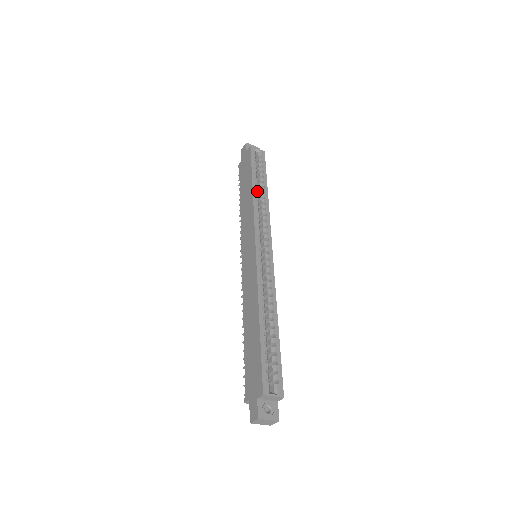
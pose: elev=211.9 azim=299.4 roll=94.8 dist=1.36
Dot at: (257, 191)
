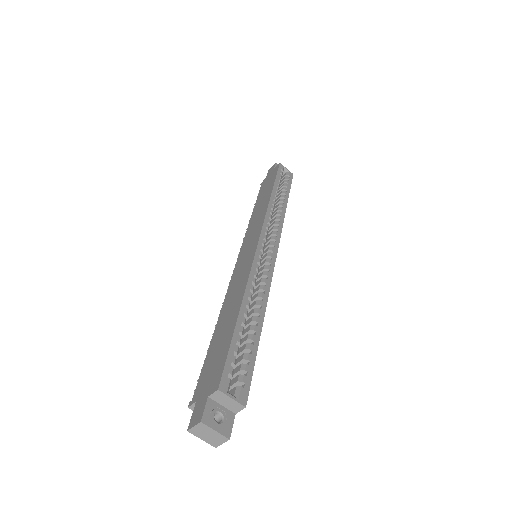
Dot at: (276, 198)
